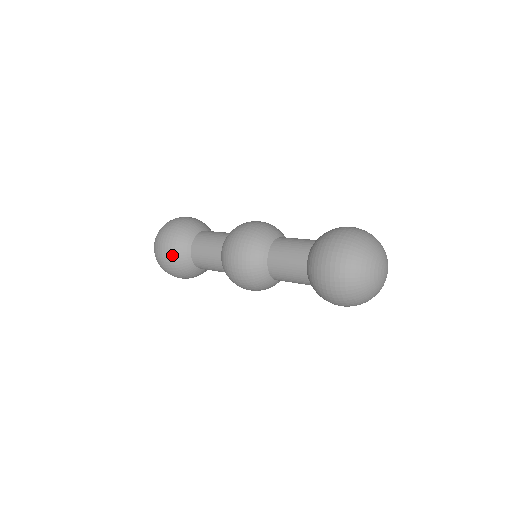
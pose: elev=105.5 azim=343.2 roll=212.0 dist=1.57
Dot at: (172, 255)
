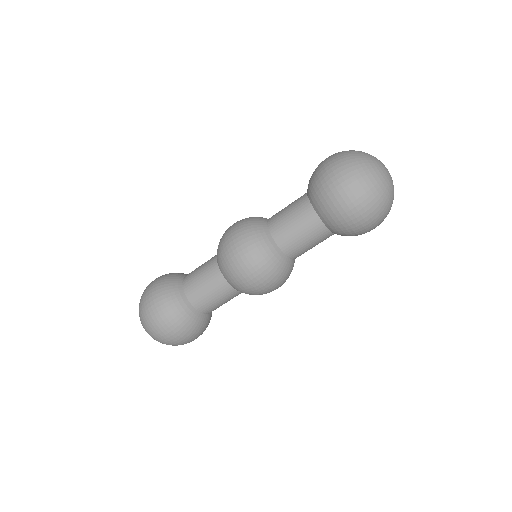
Dot at: (179, 325)
